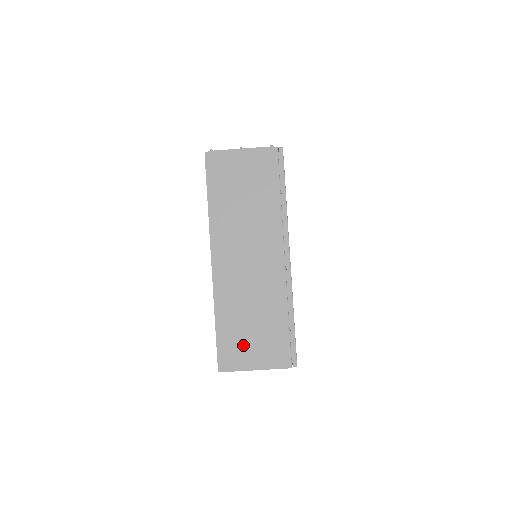
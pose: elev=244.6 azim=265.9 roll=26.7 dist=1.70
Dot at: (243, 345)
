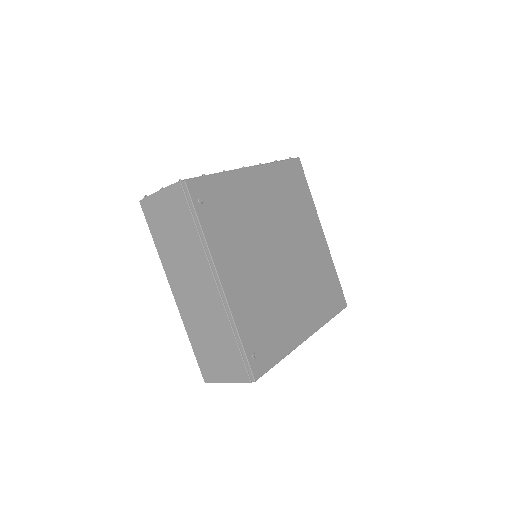
Dot at: (213, 362)
